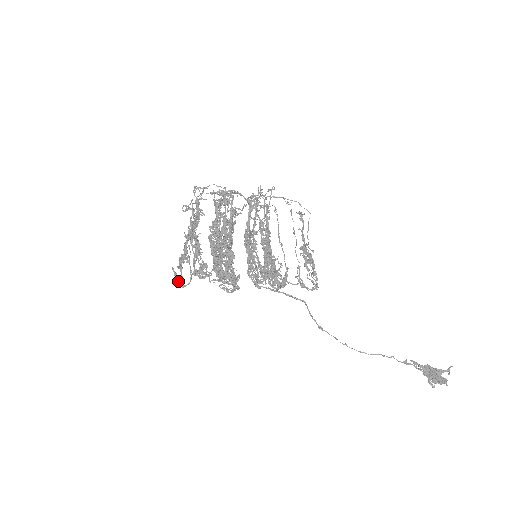
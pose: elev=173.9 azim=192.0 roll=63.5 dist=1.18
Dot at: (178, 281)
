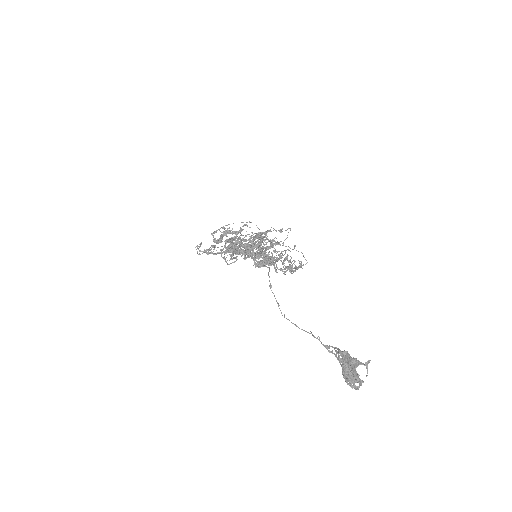
Dot at: occluded
